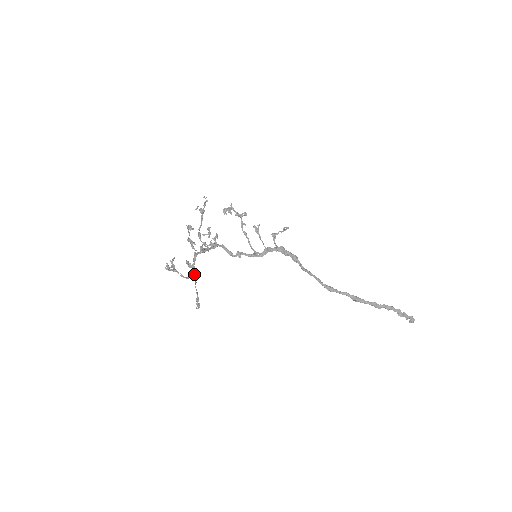
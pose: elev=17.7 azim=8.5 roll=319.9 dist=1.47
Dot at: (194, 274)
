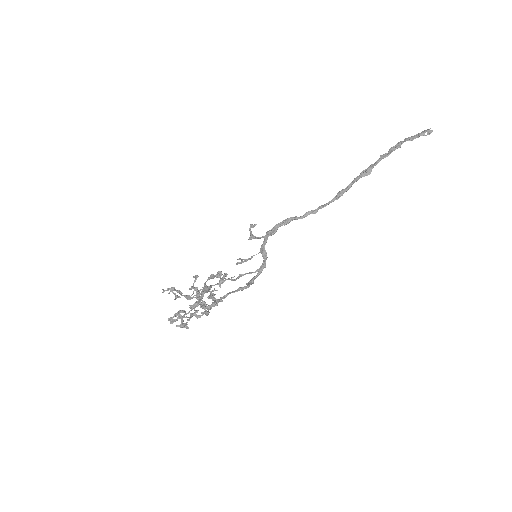
Dot at: (203, 295)
